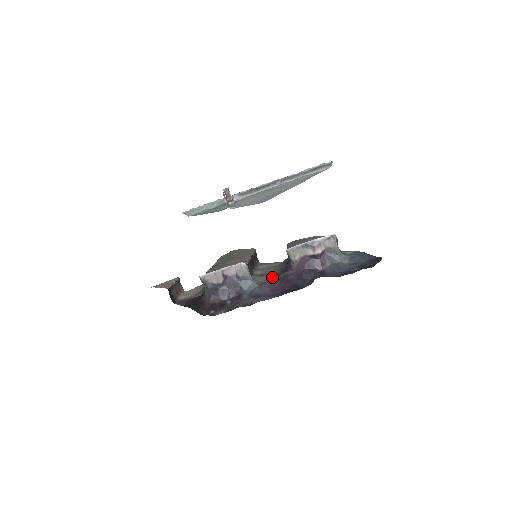
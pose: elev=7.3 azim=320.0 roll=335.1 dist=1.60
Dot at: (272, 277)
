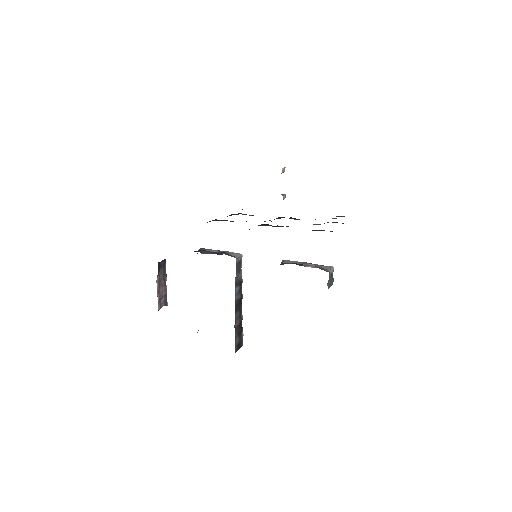
Dot at: occluded
